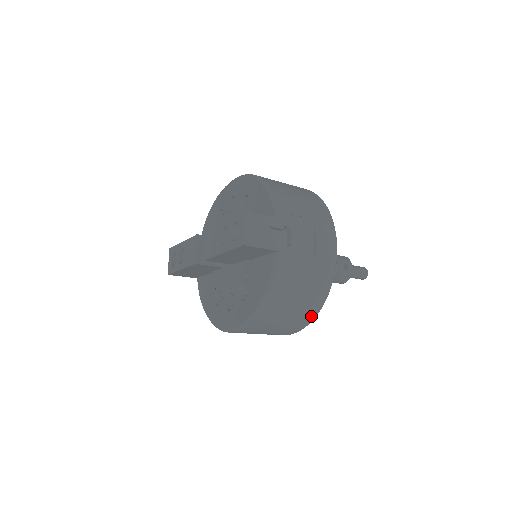
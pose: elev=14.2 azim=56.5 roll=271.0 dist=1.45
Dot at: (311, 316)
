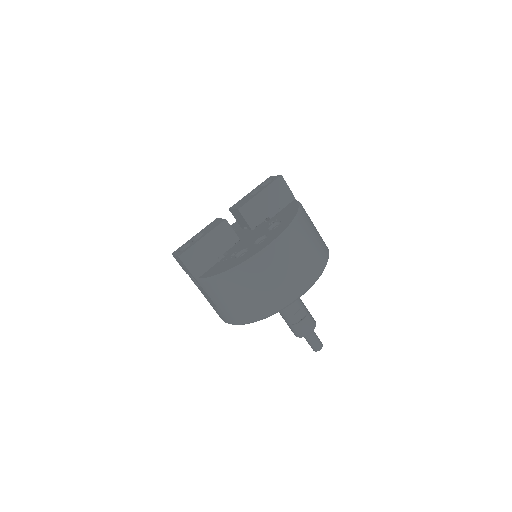
Dot at: (325, 259)
